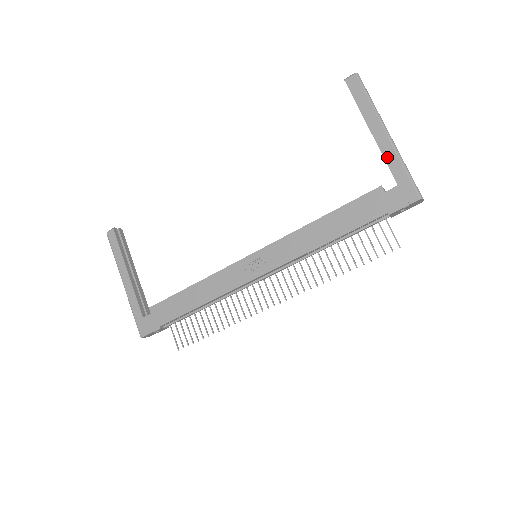
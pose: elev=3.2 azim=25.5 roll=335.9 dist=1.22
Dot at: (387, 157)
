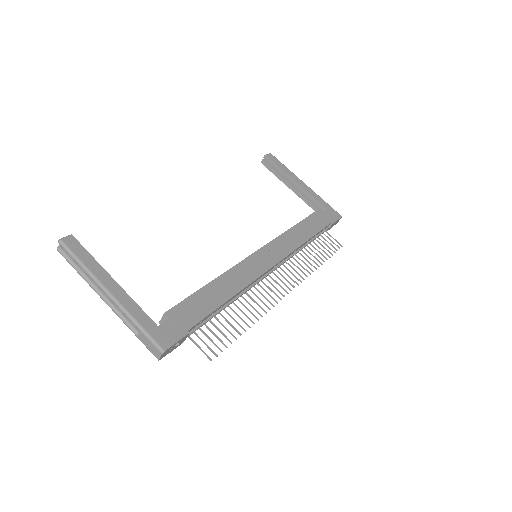
Dot at: (313, 195)
